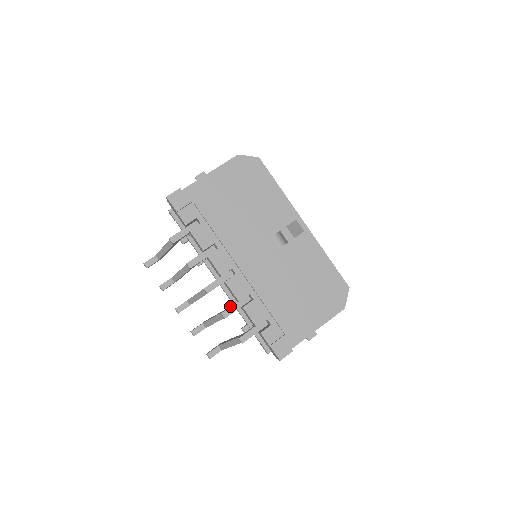
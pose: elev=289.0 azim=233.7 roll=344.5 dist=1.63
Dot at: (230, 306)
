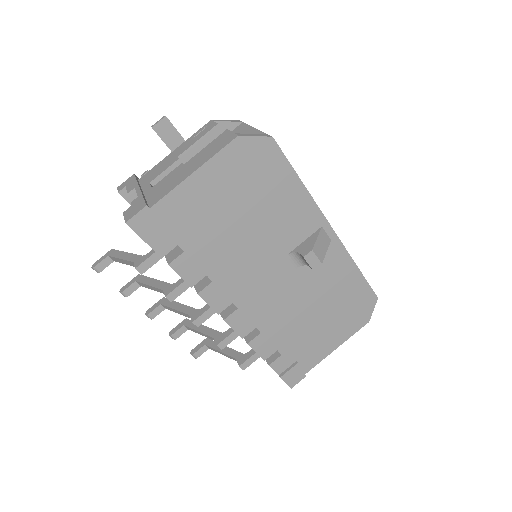
Dot at: (227, 332)
